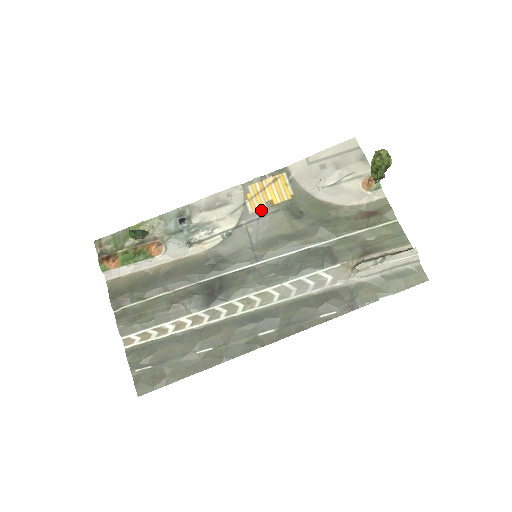
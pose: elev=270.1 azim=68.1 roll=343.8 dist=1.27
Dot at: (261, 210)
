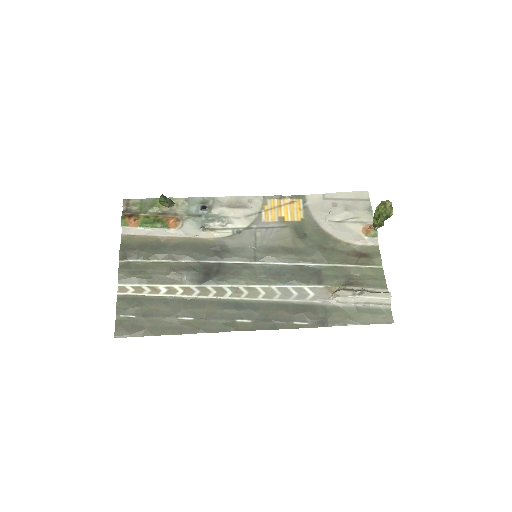
Dot at: (272, 222)
